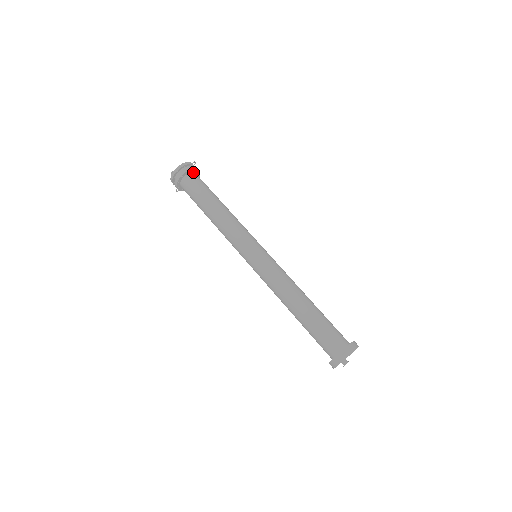
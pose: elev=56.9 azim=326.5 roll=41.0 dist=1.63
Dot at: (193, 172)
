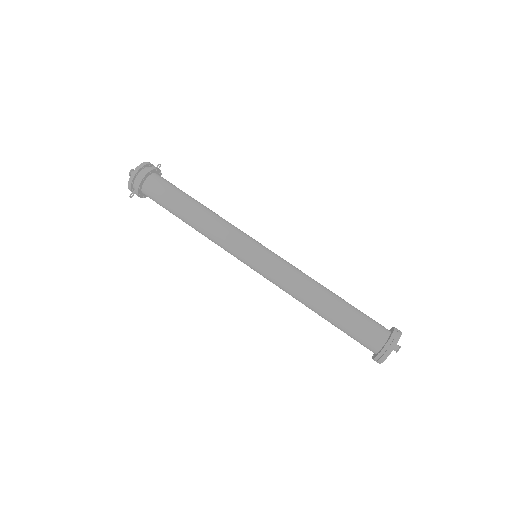
Dot at: occluded
